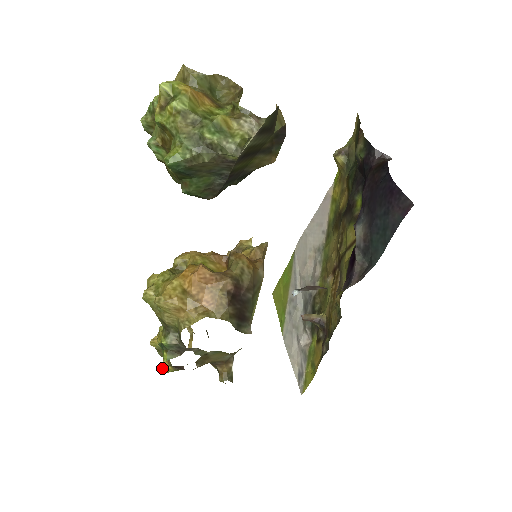
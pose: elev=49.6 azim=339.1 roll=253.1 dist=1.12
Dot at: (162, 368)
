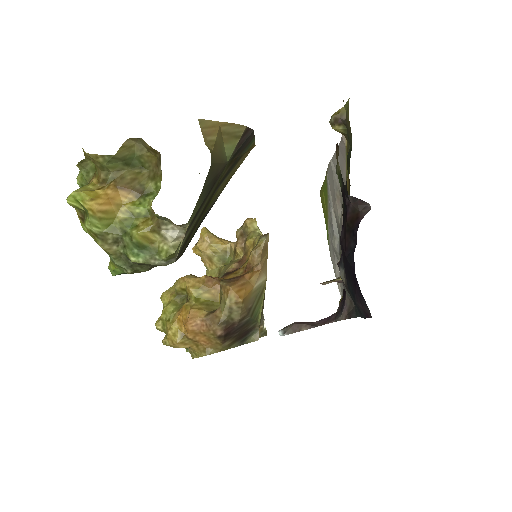
Dot at: occluded
